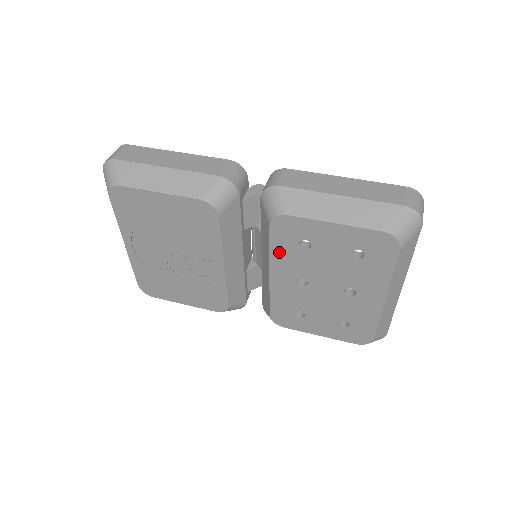
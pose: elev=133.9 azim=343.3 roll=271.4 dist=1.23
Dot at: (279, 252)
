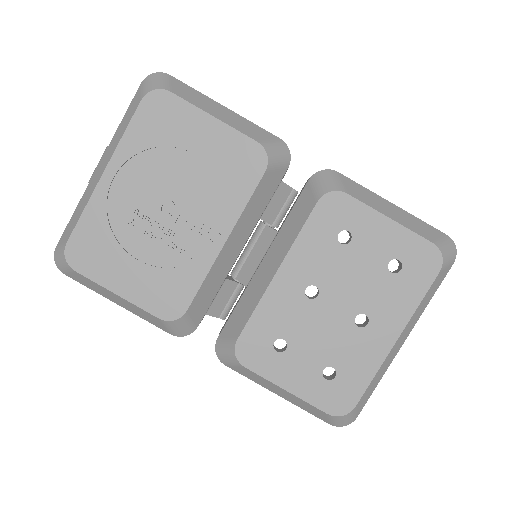
Dot at: (309, 240)
